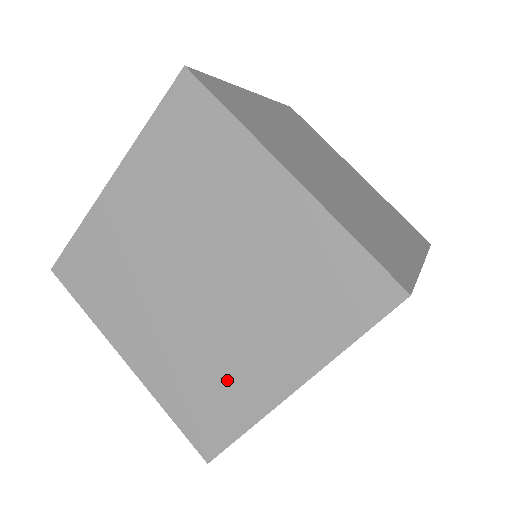
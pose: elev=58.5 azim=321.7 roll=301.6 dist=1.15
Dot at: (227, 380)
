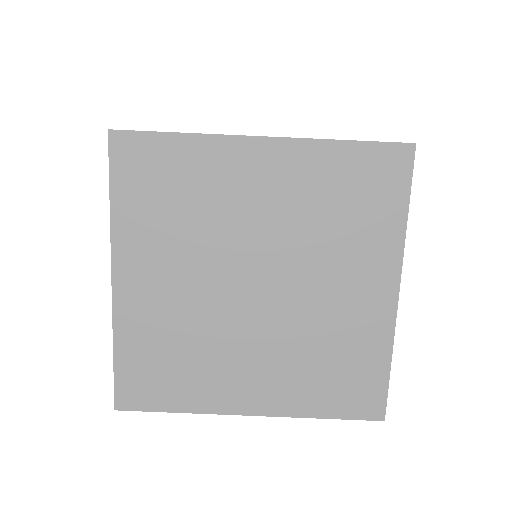
Dot at: occluded
